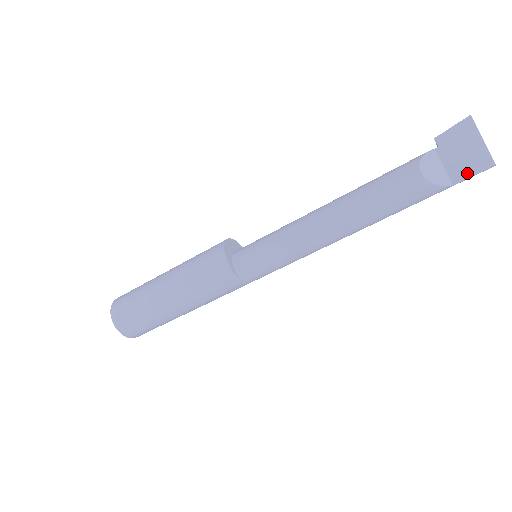
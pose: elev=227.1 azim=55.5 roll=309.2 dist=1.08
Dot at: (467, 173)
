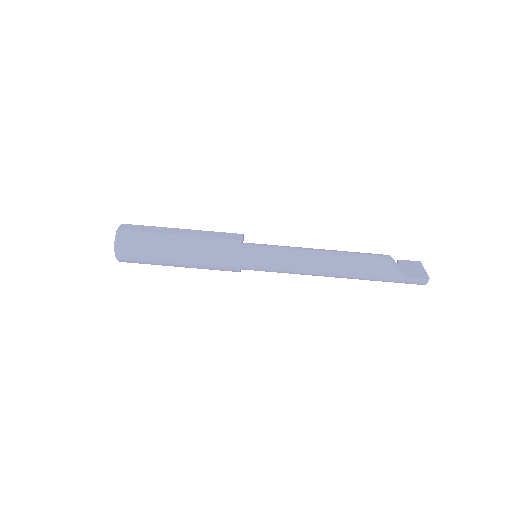
Dot at: (412, 275)
